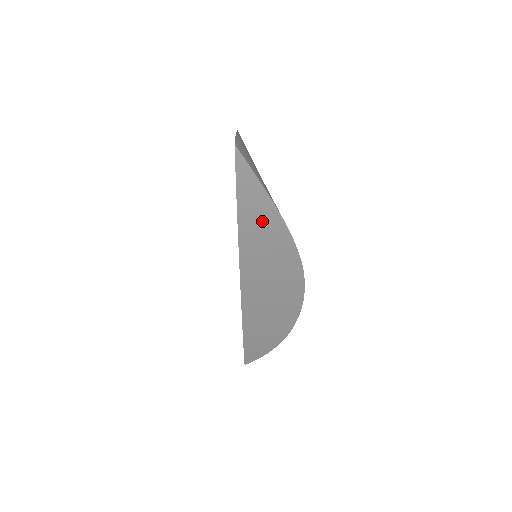
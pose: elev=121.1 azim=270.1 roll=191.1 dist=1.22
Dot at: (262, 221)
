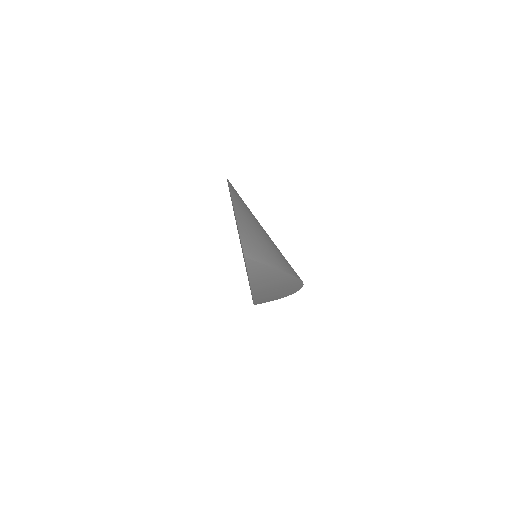
Dot at: (269, 276)
